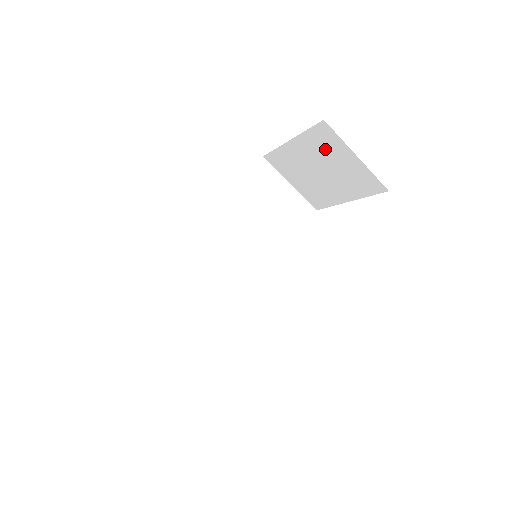
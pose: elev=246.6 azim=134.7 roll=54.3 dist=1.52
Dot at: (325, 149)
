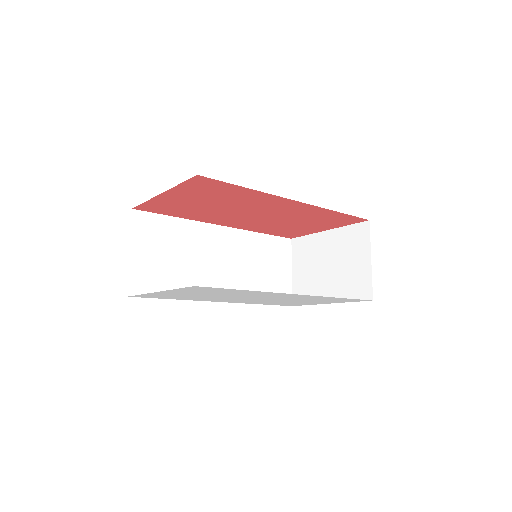
Dot at: (350, 246)
